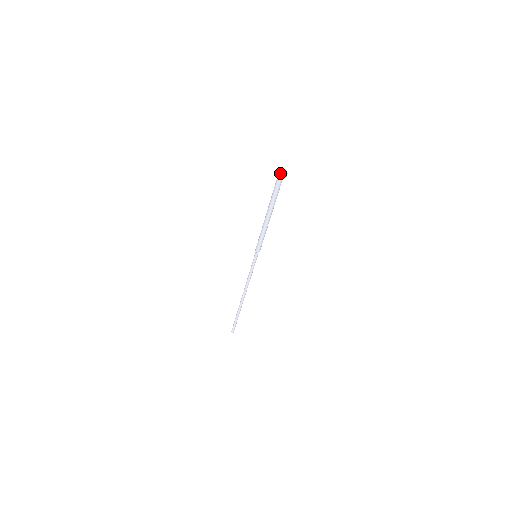
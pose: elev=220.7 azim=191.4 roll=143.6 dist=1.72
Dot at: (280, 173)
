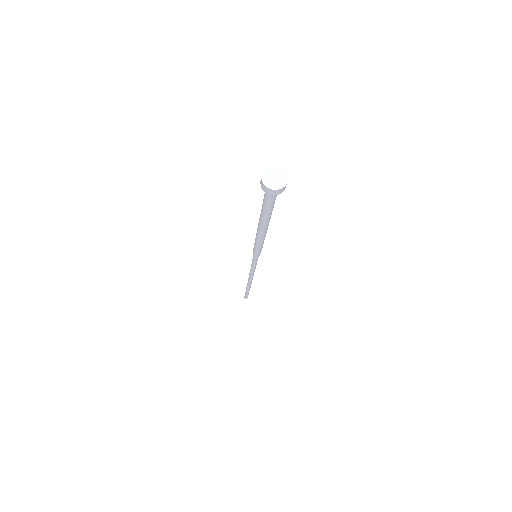
Dot at: (262, 180)
